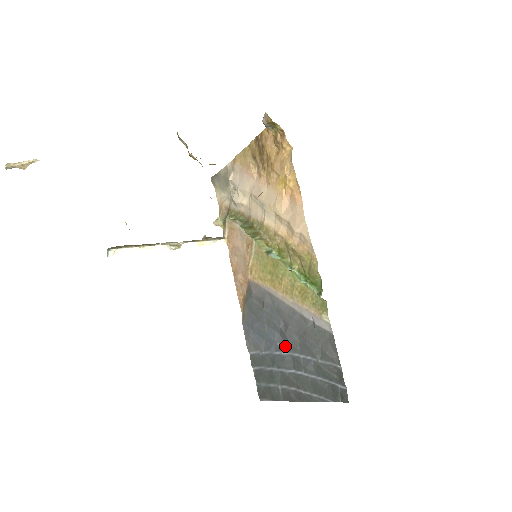
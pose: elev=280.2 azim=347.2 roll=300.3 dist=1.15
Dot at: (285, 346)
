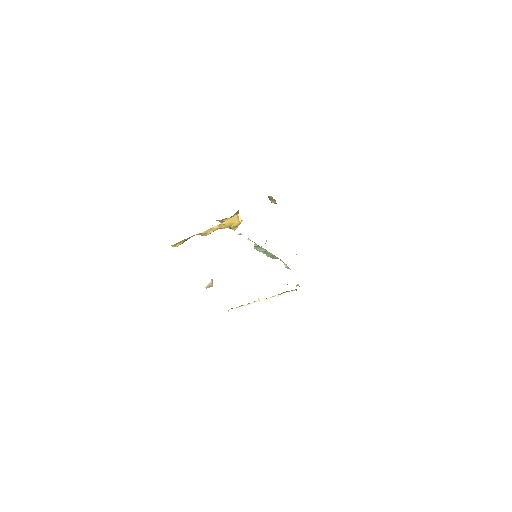
Dot at: occluded
